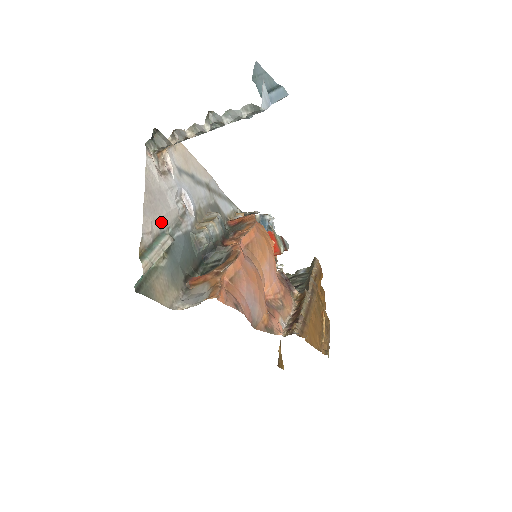
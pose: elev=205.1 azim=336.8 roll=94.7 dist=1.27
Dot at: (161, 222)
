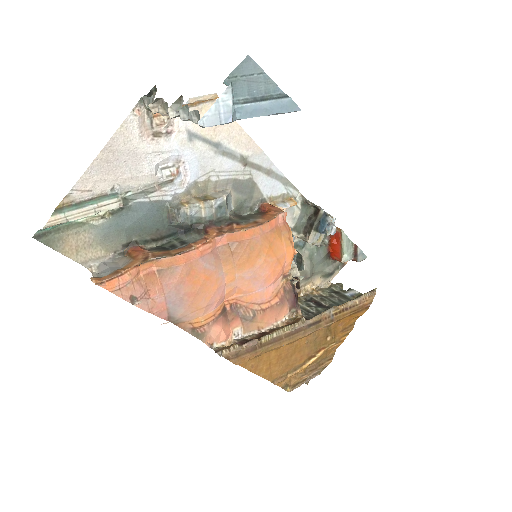
Dot at: (116, 184)
